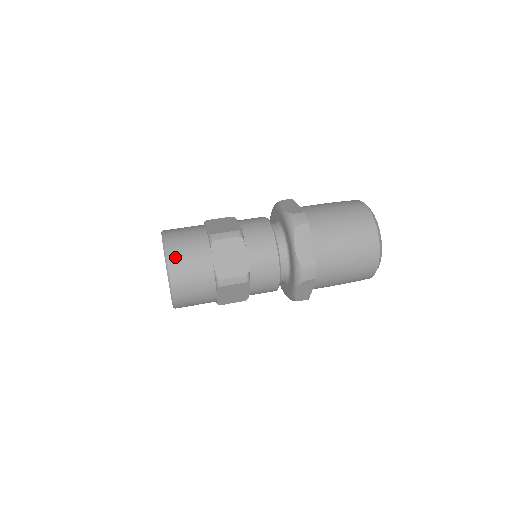
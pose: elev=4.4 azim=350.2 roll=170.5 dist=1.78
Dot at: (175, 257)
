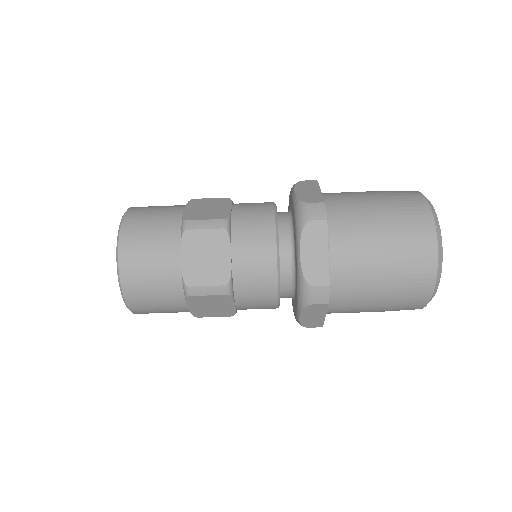
Dot at: (140, 208)
